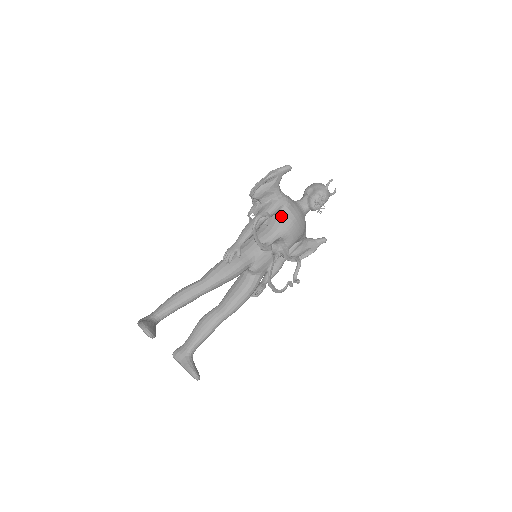
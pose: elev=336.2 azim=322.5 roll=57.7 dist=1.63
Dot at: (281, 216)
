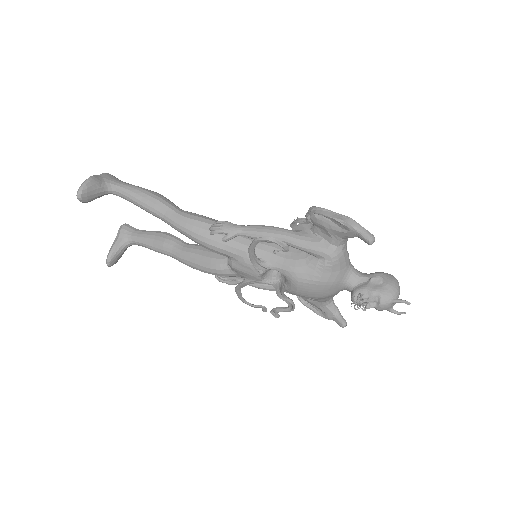
Dot at: (310, 262)
